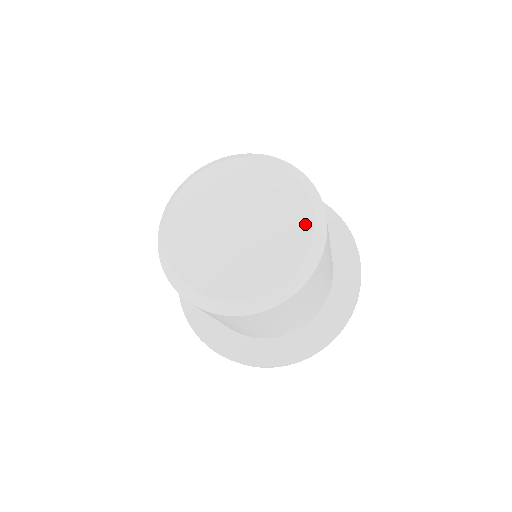
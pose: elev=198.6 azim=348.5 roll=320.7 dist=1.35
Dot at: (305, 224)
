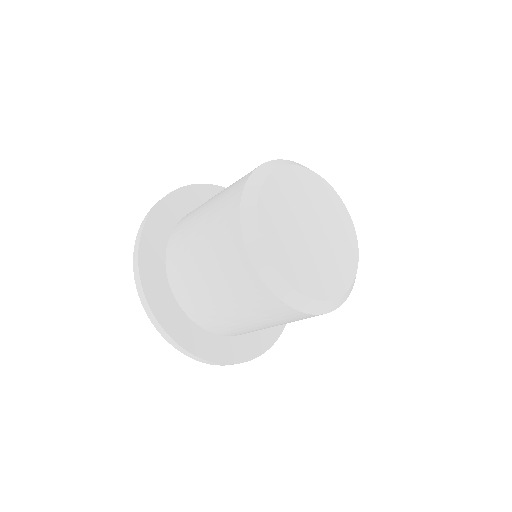
Dot at: (354, 258)
